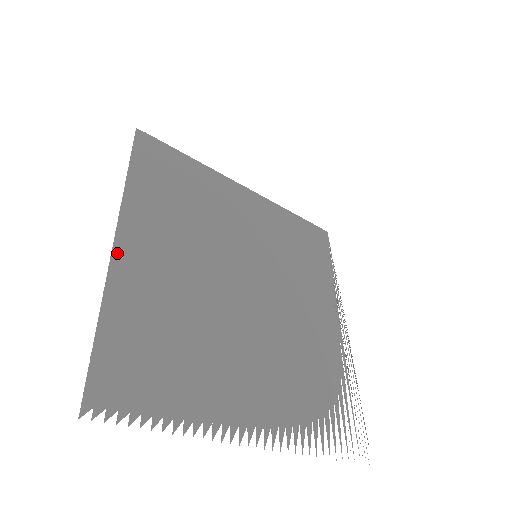
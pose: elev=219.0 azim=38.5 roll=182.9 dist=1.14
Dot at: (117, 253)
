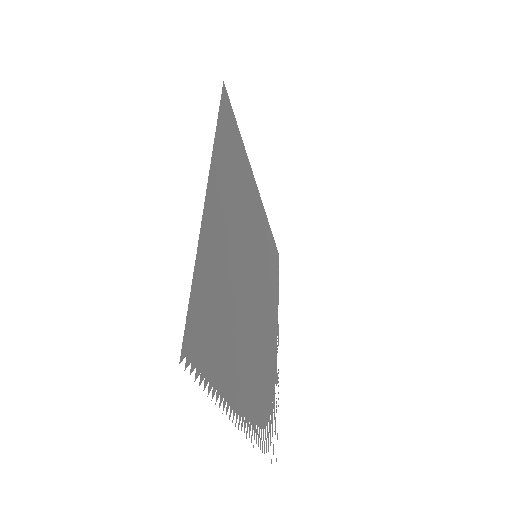
Dot at: (207, 203)
